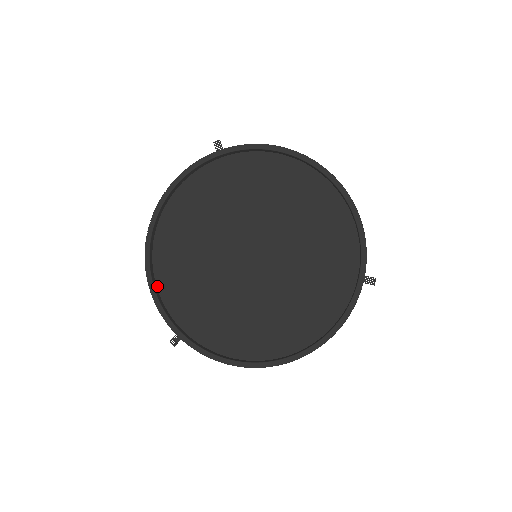
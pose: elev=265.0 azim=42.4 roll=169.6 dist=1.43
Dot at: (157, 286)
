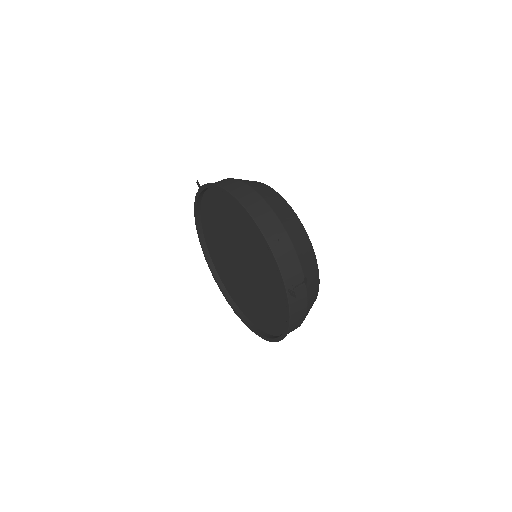
Dot at: (220, 277)
